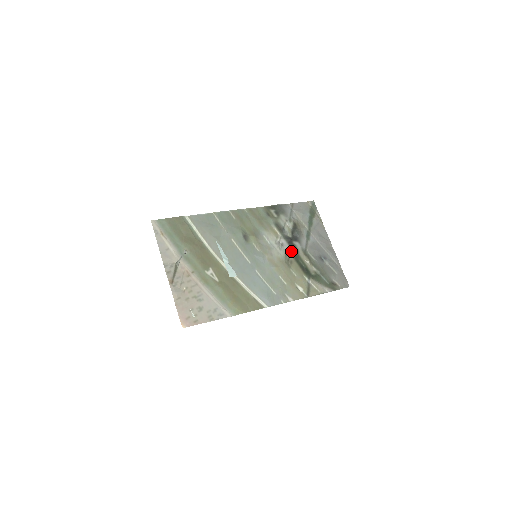
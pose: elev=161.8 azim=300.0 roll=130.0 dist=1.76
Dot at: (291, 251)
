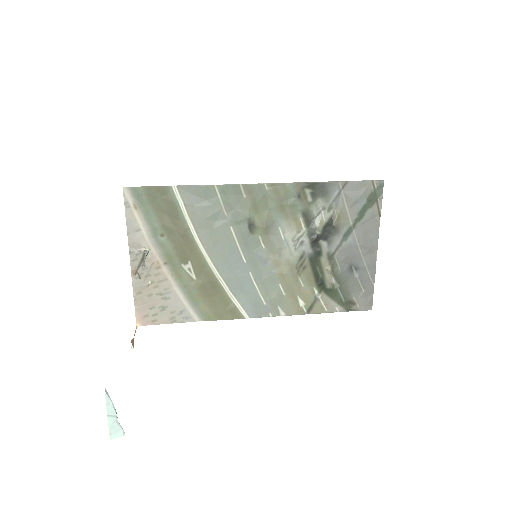
Dot at: (311, 254)
